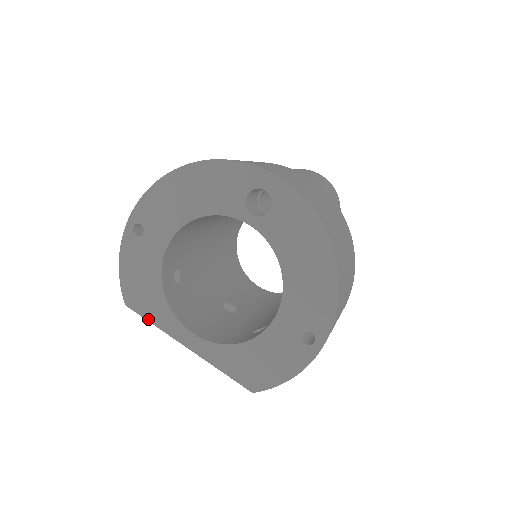
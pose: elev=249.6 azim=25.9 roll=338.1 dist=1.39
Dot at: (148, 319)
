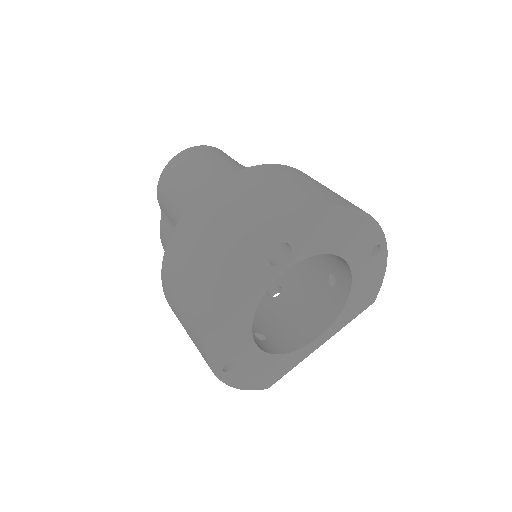
Dot at: (288, 371)
